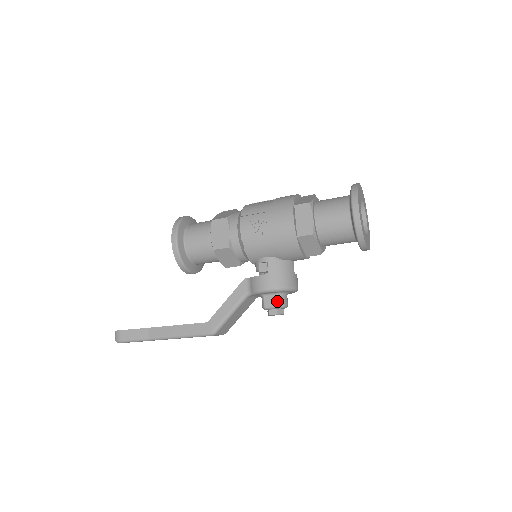
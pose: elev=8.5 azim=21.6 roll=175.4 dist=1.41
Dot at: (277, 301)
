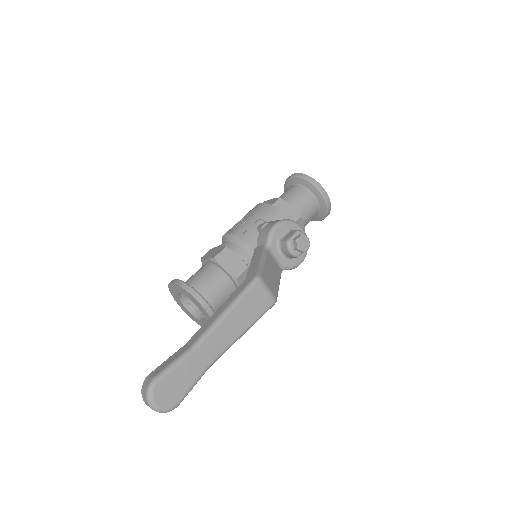
Dot at: (293, 231)
